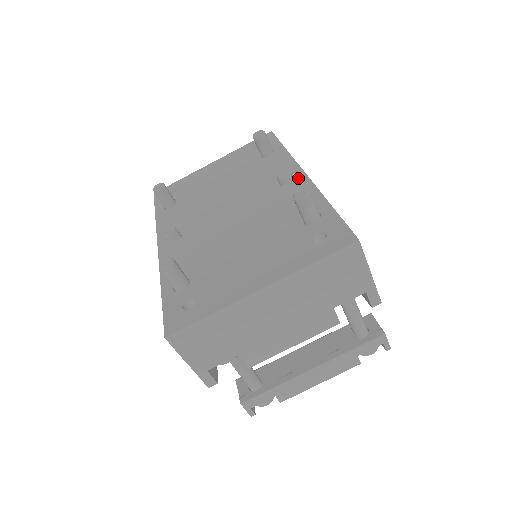
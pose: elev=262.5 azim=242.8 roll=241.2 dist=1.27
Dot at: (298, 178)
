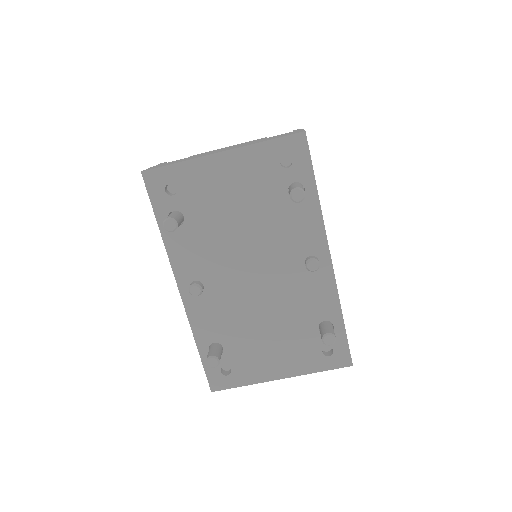
Dot at: (324, 265)
